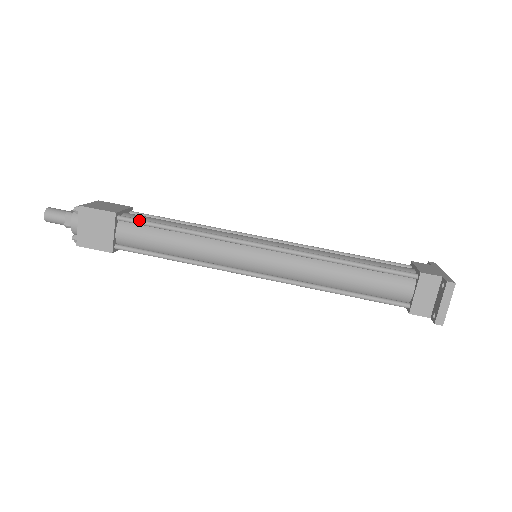
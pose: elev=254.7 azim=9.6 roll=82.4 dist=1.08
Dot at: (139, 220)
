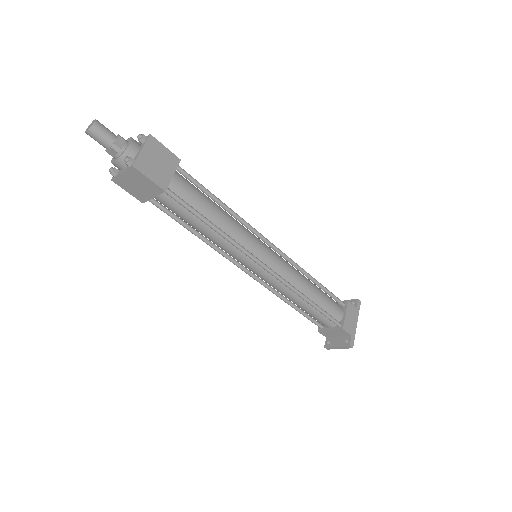
Dot at: (183, 203)
